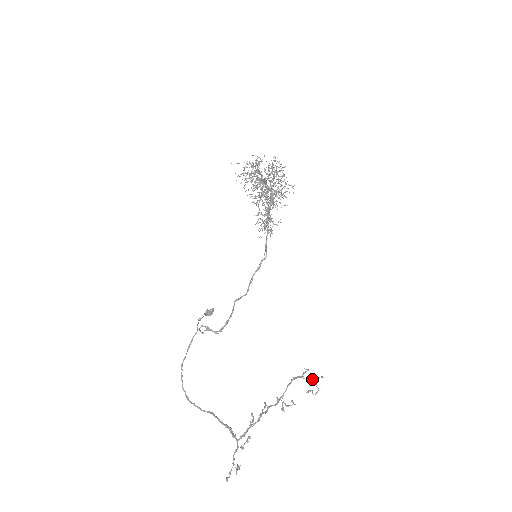
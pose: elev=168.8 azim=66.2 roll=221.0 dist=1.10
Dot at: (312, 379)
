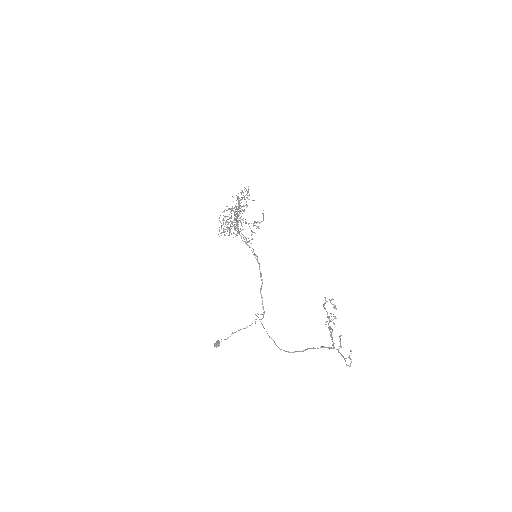
Dot at: (331, 299)
